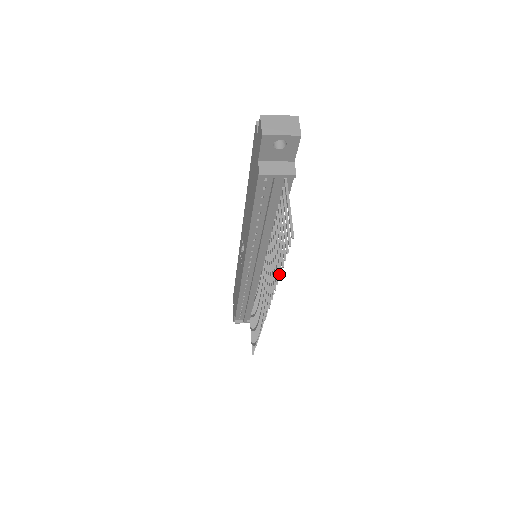
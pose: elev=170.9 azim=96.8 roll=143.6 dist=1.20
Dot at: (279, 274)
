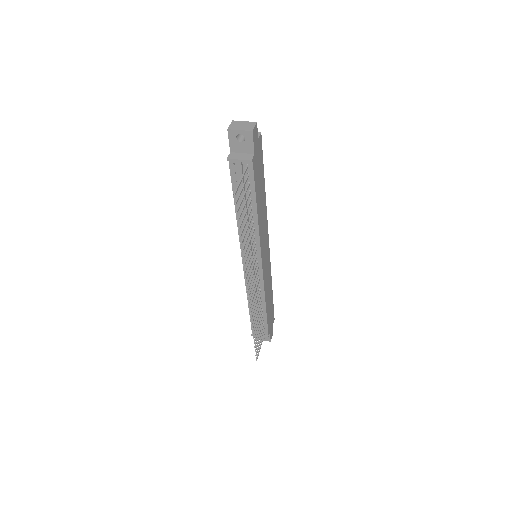
Dot at: (242, 241)
